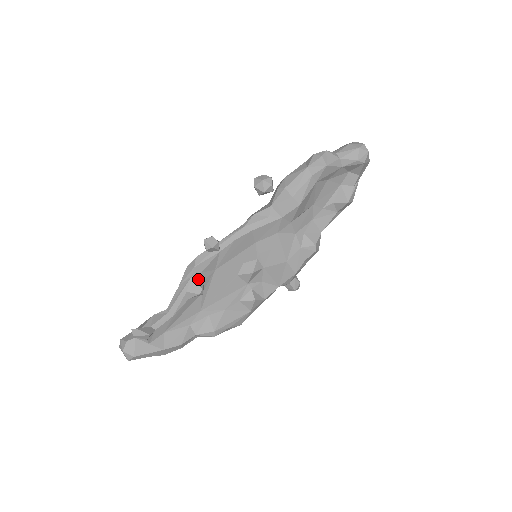
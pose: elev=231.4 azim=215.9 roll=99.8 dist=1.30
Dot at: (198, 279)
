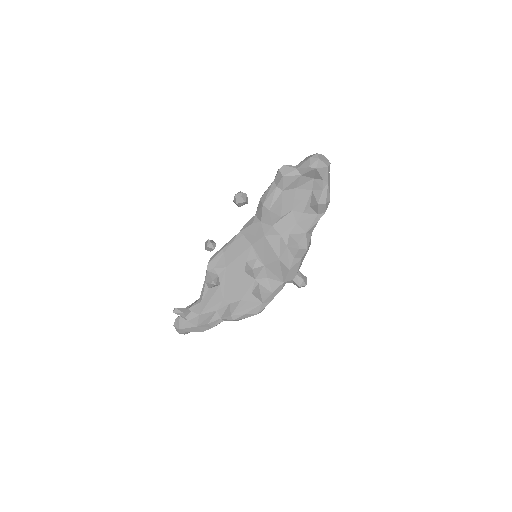
Dot at: (212, 273)
